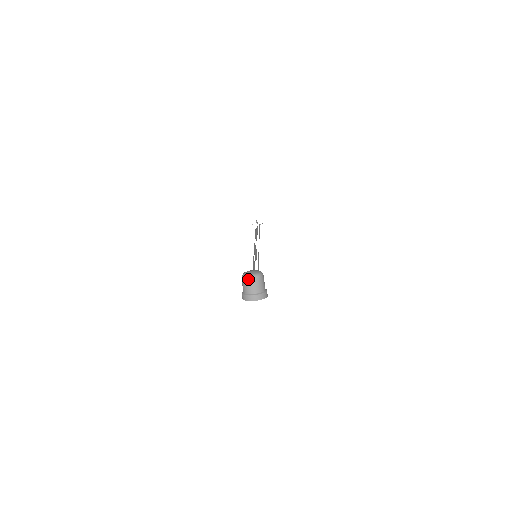
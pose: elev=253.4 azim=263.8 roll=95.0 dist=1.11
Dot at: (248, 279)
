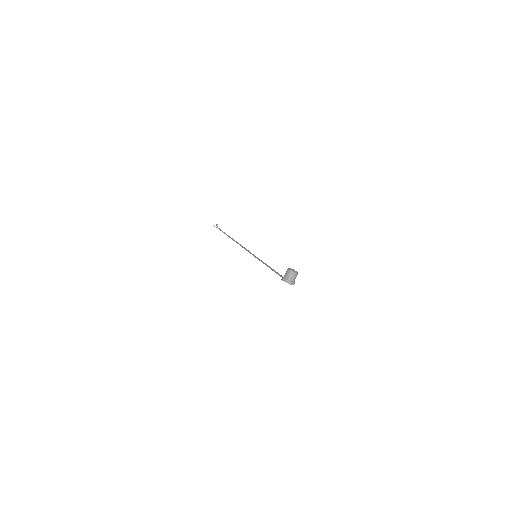
Dot at: (293, 273)
